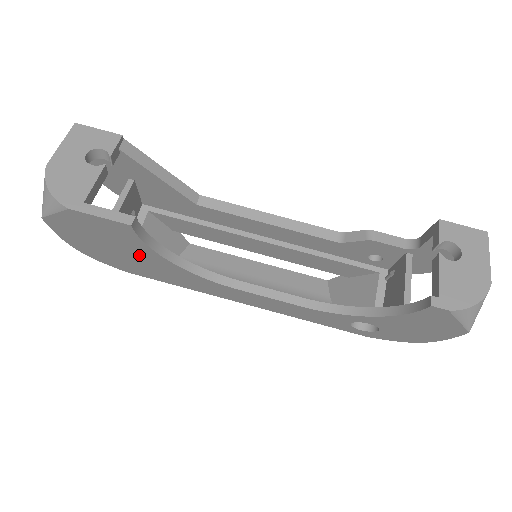
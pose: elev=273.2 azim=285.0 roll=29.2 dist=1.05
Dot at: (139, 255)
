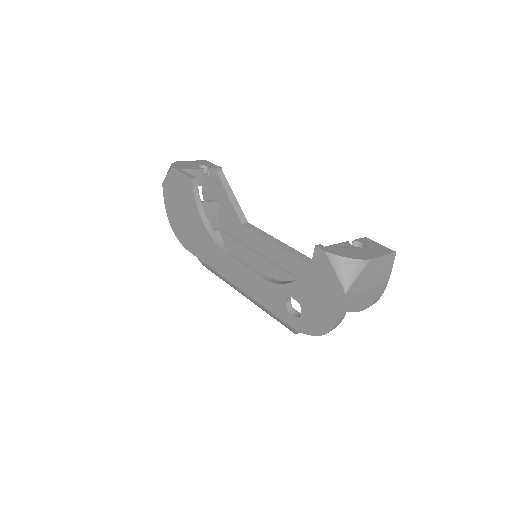
Dot at: (192, 218)
